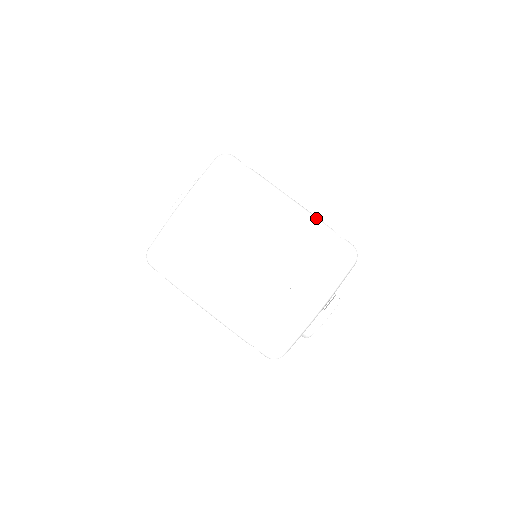
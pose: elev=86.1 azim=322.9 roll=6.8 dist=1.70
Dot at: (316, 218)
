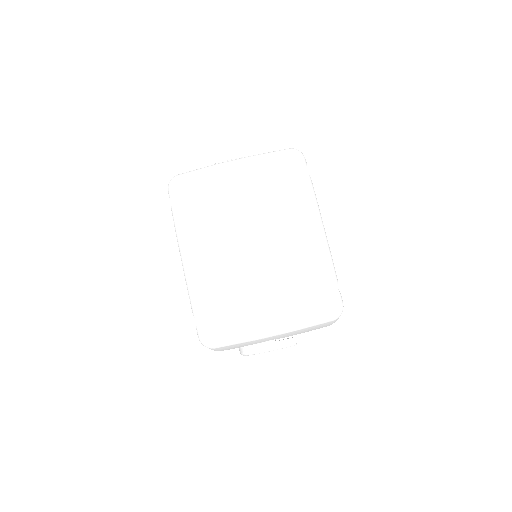
Dot at: (331, 258)
